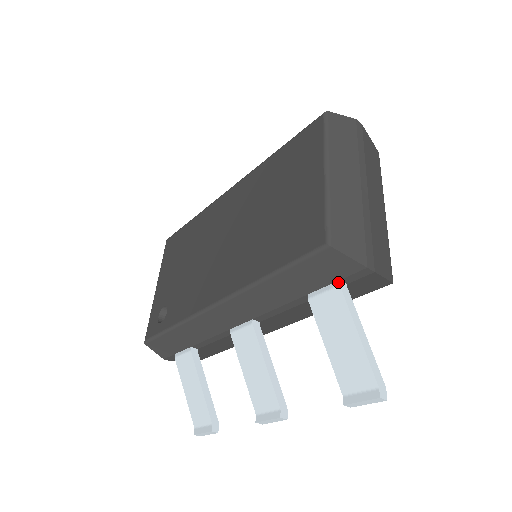
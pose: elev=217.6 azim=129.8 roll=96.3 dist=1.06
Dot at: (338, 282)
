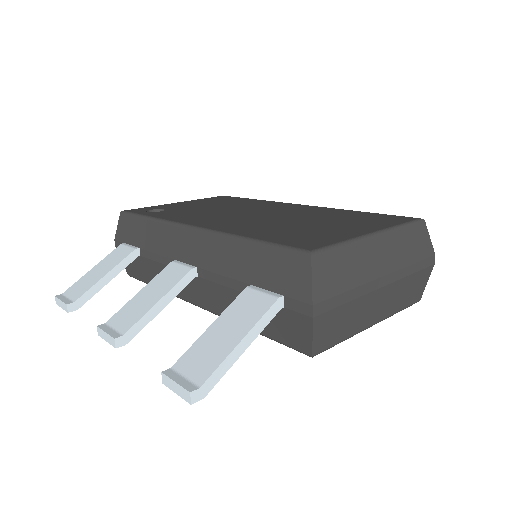
Dot at: (281, 295)
